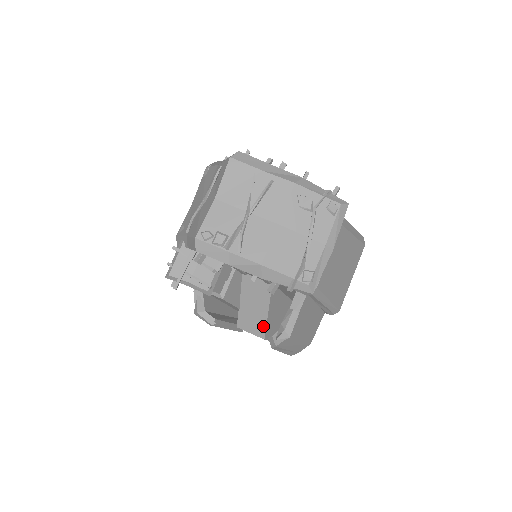
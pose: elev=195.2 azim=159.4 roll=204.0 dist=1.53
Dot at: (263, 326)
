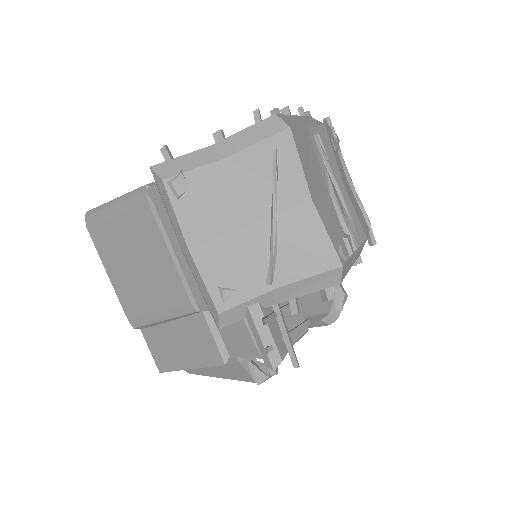
Dot at: occluded
